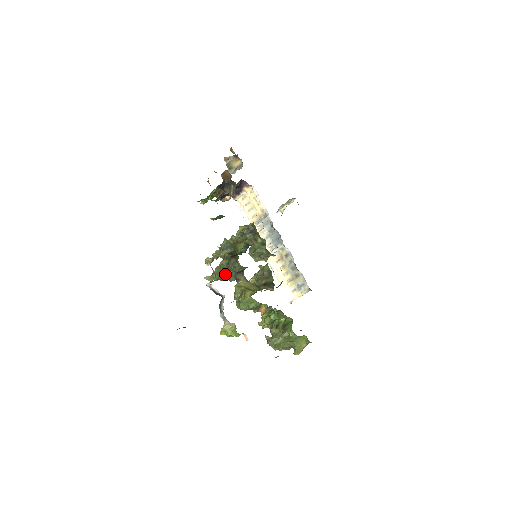
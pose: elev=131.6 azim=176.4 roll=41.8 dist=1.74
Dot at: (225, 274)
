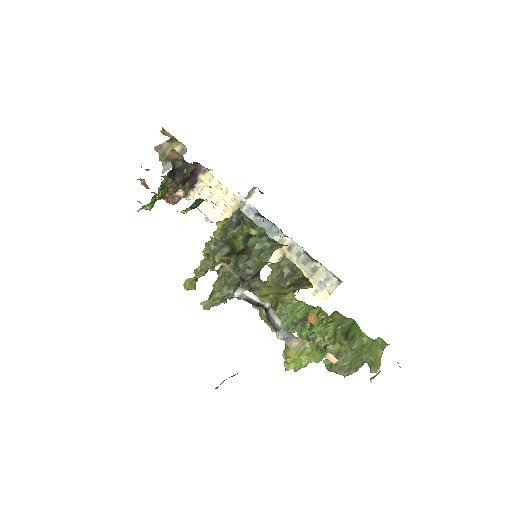
Dot at: (233, 287)
